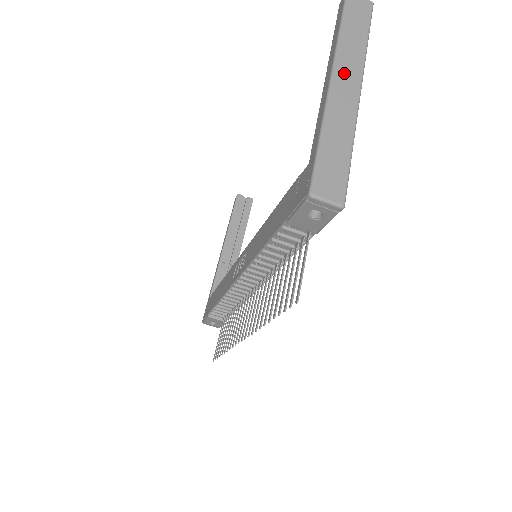
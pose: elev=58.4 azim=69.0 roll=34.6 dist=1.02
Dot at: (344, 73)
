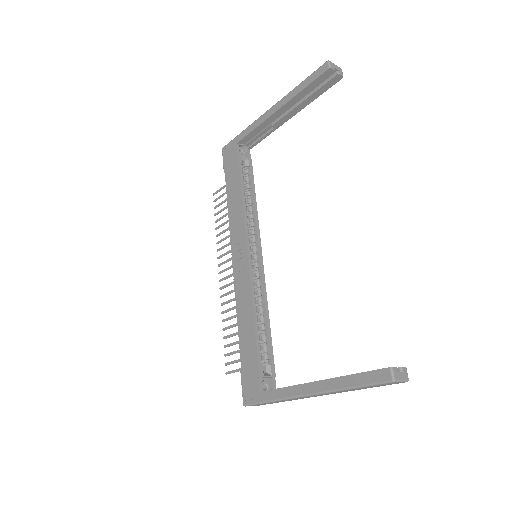
Dot at: occluded
